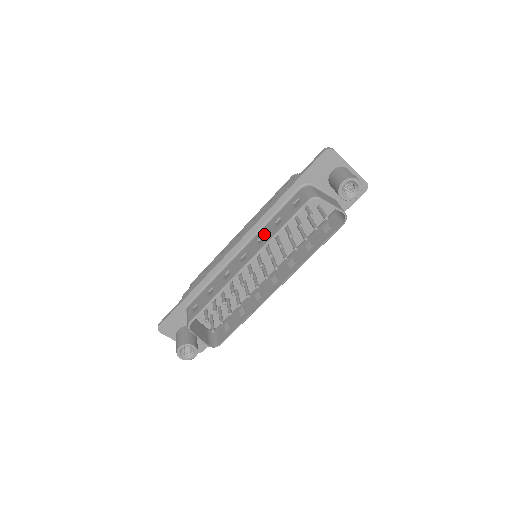
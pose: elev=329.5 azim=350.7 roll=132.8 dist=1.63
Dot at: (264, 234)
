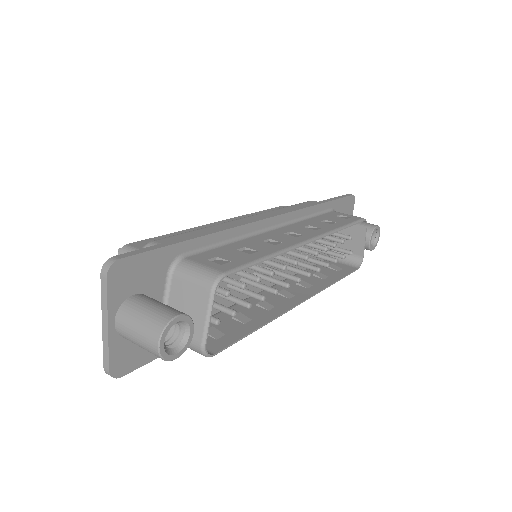
Dot at: (313, 224)
